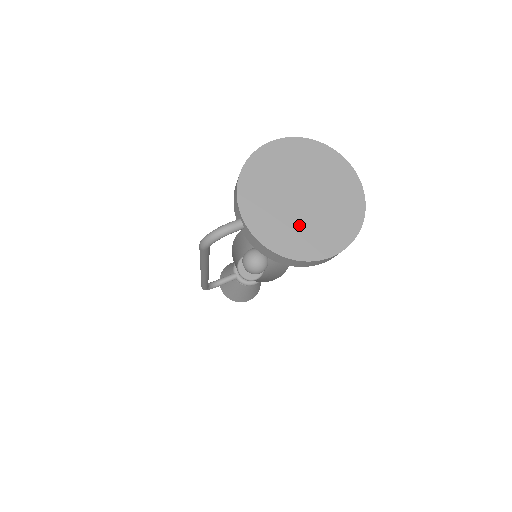
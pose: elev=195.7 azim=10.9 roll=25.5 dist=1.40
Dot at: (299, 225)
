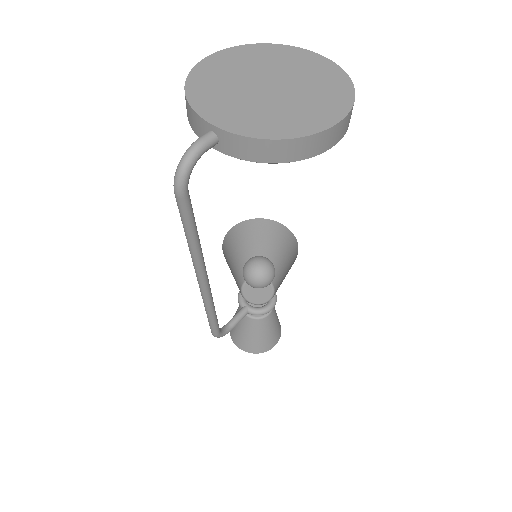
Dot at: (282, 108)
